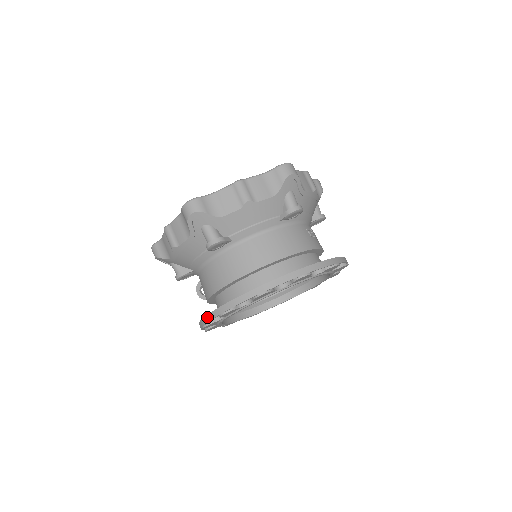
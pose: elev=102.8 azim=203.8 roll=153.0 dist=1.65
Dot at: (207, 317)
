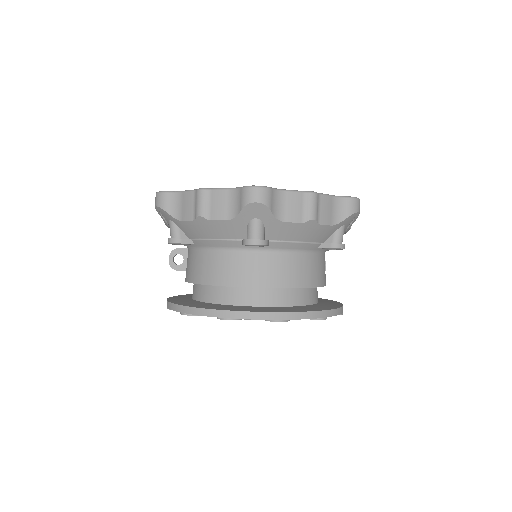
Dot at: (201, 310)
